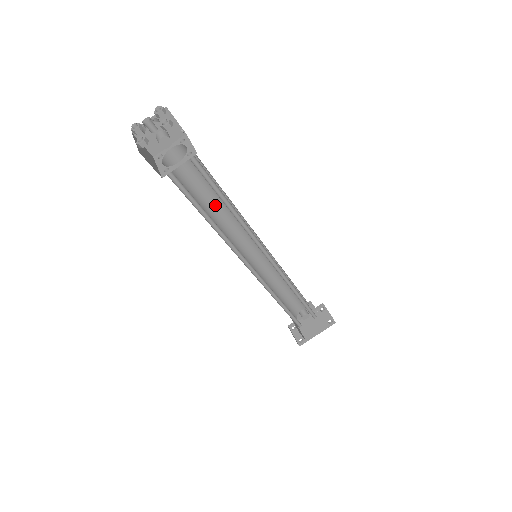
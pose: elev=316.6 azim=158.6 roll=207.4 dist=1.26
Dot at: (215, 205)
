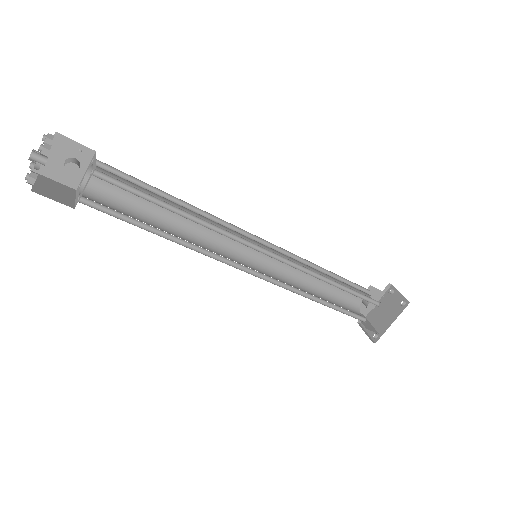
Dot at: (176, 216)
